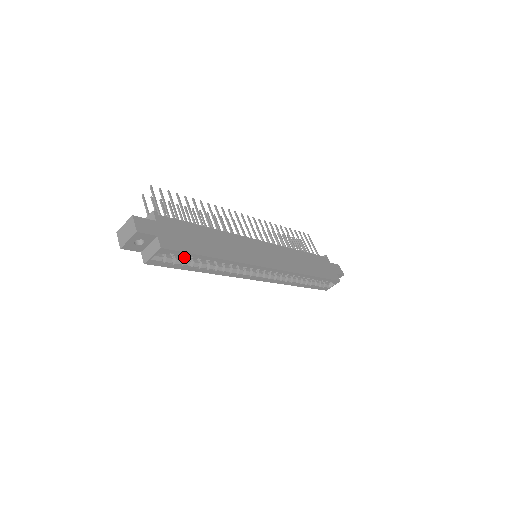
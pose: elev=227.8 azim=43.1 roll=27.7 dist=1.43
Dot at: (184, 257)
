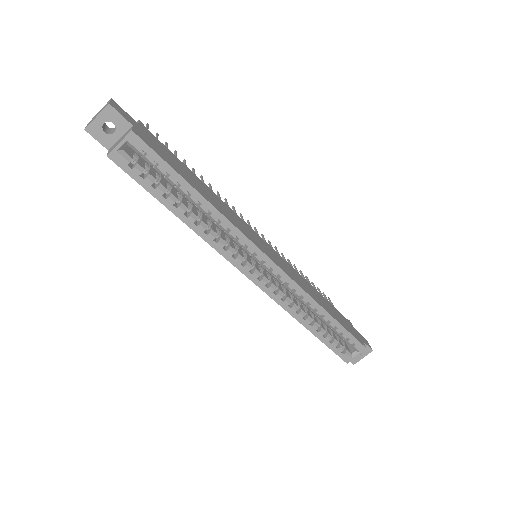
Dot at: (159, 169)
